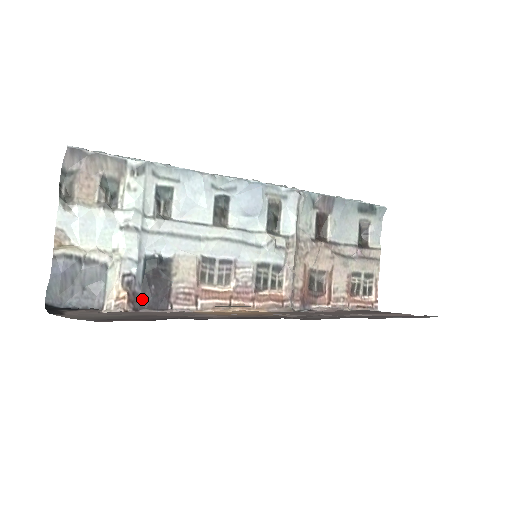
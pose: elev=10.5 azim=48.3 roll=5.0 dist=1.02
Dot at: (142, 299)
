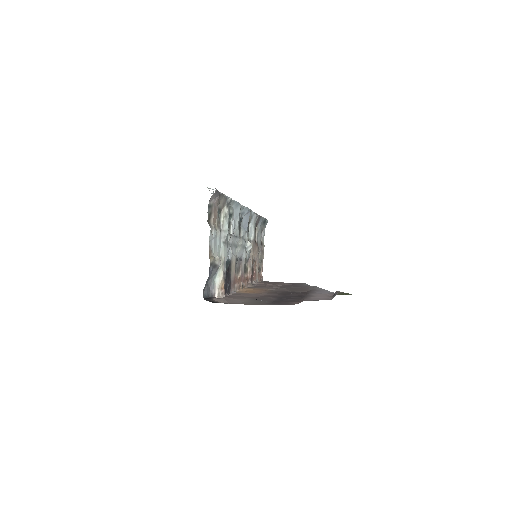
Dot at: (225, 287)
